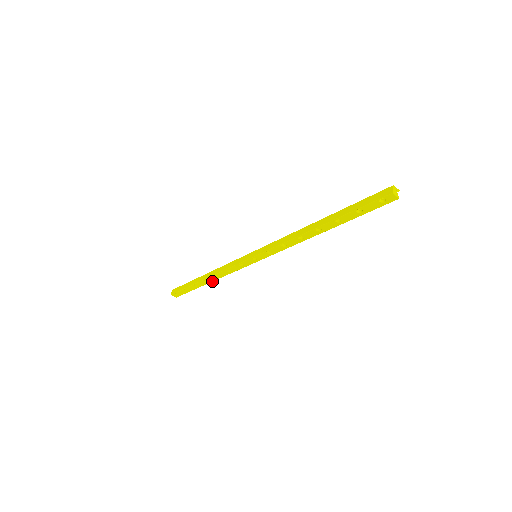
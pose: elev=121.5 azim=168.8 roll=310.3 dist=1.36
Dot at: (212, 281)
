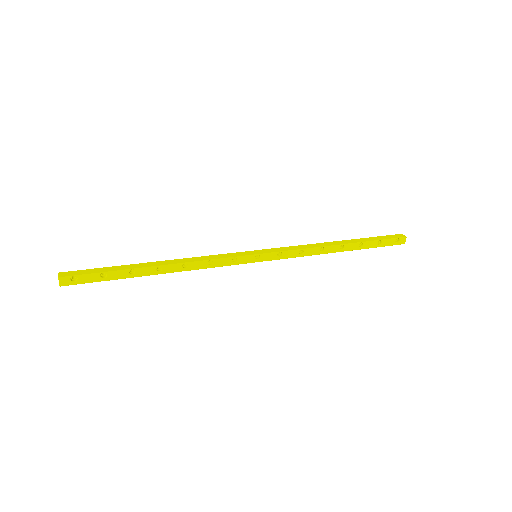
Dot at: (166, 272)
